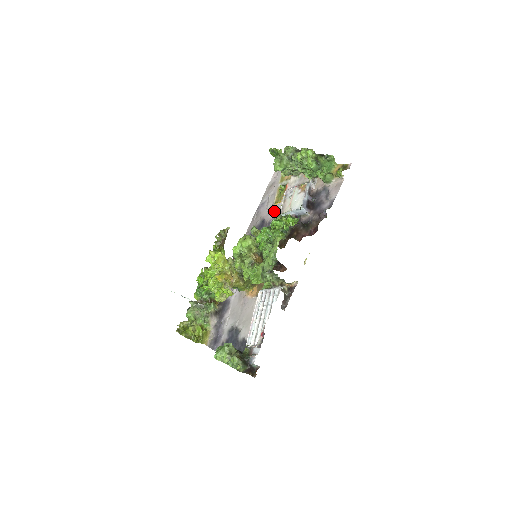
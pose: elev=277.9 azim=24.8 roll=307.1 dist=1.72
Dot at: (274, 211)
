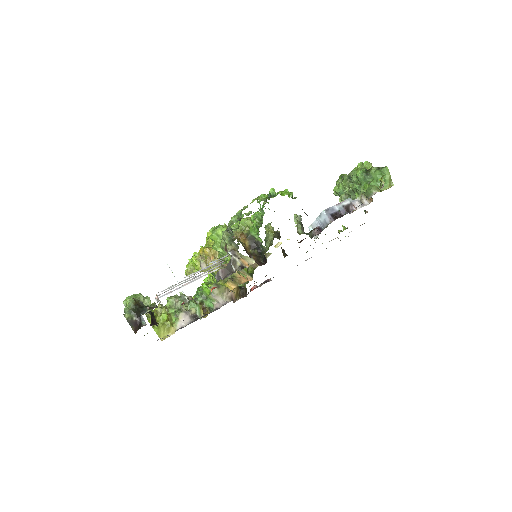
Dot at: occluded
